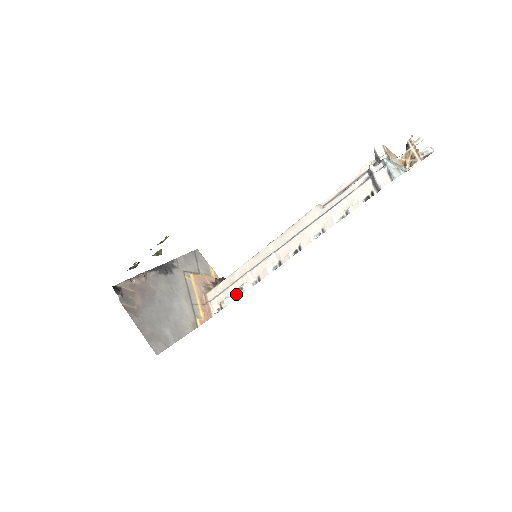
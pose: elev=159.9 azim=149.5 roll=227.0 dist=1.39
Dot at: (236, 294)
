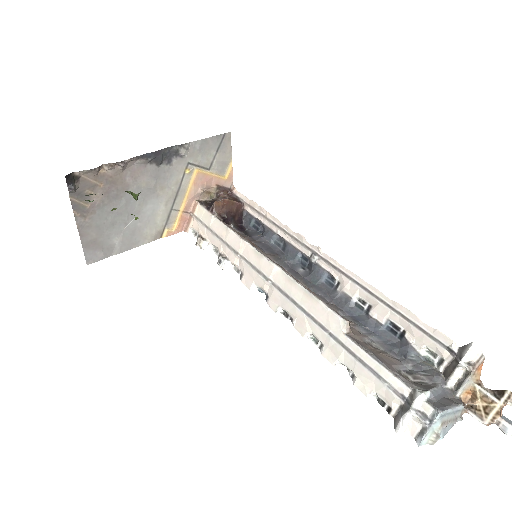
Dot at: (217, 249)
